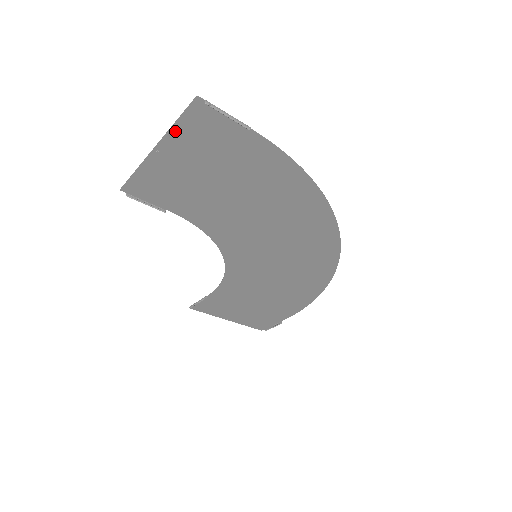
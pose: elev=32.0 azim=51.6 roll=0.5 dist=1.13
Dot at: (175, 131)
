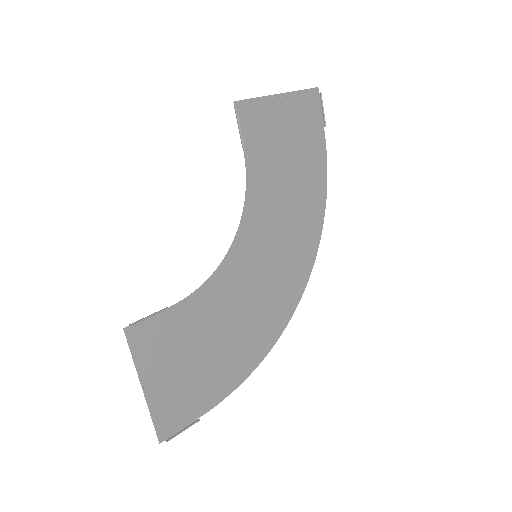
Dot at: (296, 95)
